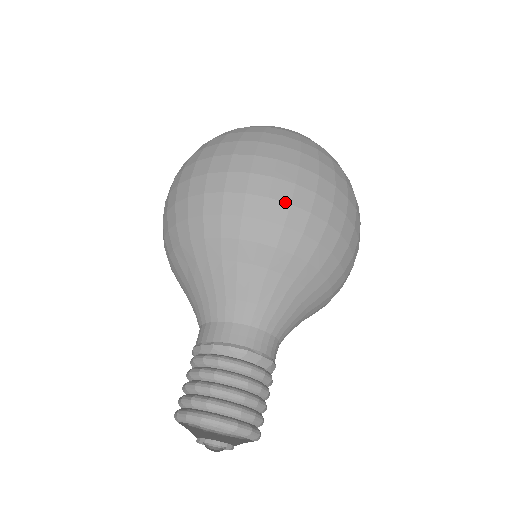
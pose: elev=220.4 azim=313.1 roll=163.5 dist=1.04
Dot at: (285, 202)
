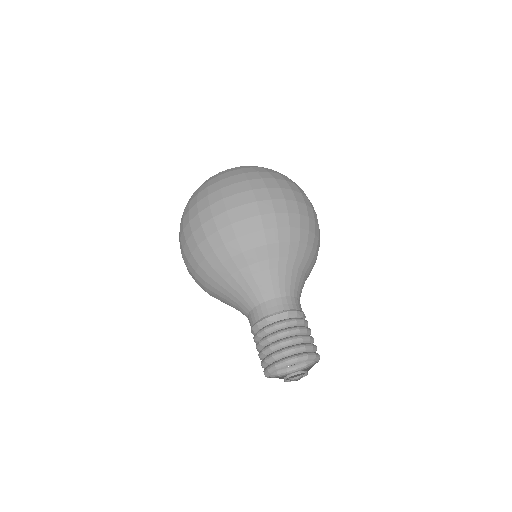
Dot at: (215, 232)
